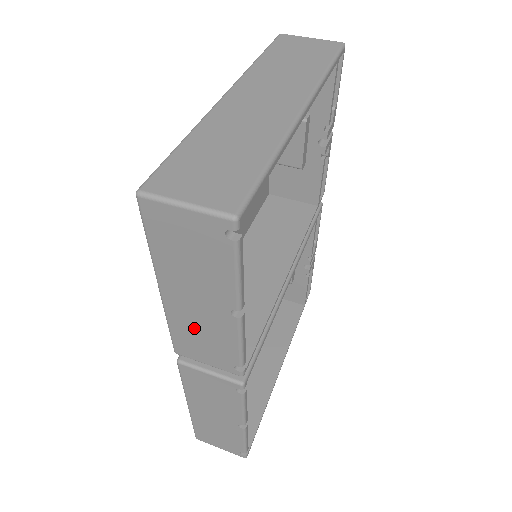
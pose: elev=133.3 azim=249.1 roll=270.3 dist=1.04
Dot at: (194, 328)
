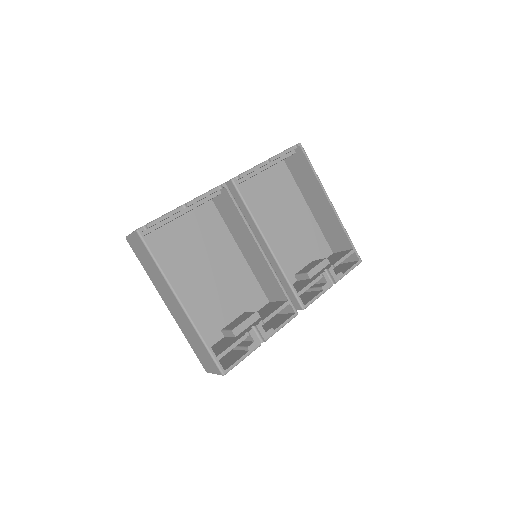
Dot at: occluded
